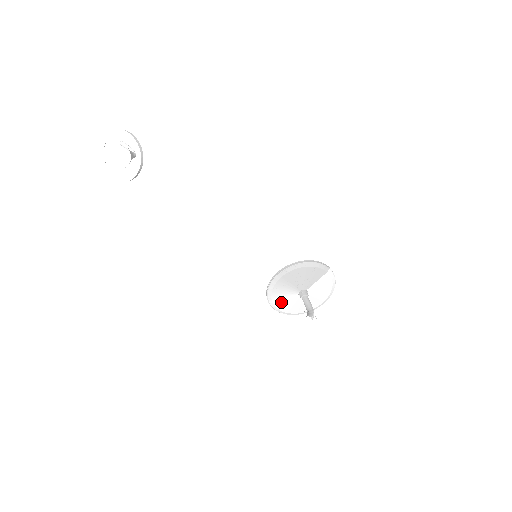
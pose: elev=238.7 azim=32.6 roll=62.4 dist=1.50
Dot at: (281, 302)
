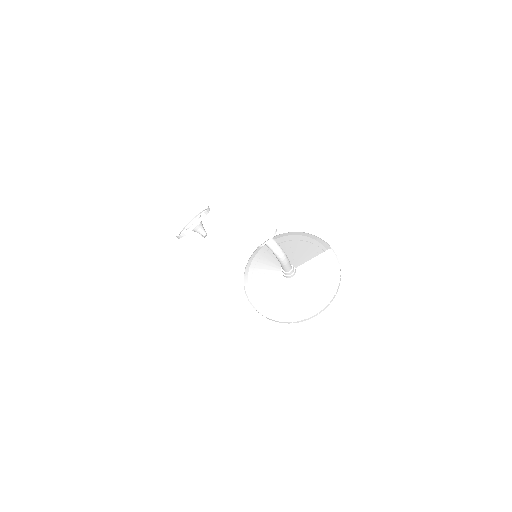
Dot at: (259, 284)
